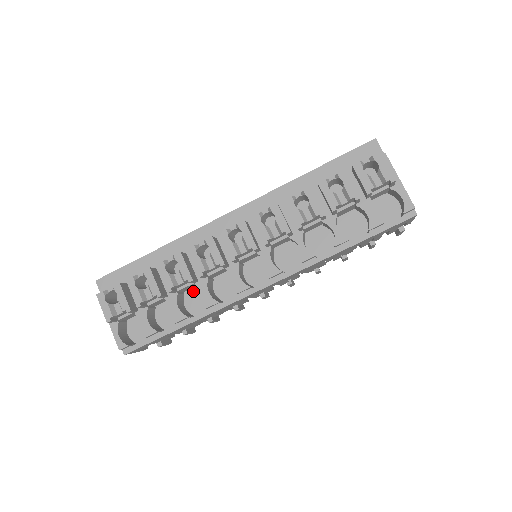
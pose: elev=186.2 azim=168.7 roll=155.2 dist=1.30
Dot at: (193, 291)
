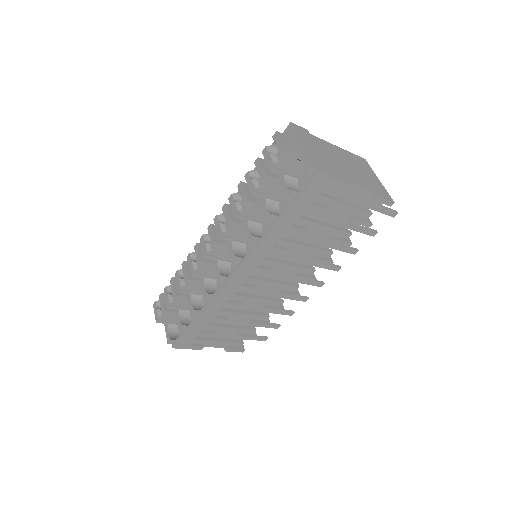
Dot at: occluded
